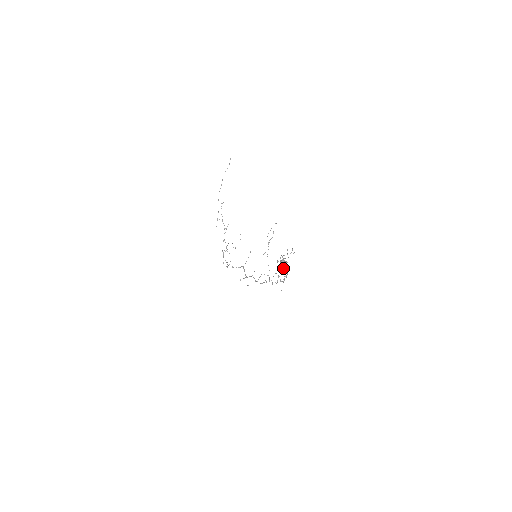
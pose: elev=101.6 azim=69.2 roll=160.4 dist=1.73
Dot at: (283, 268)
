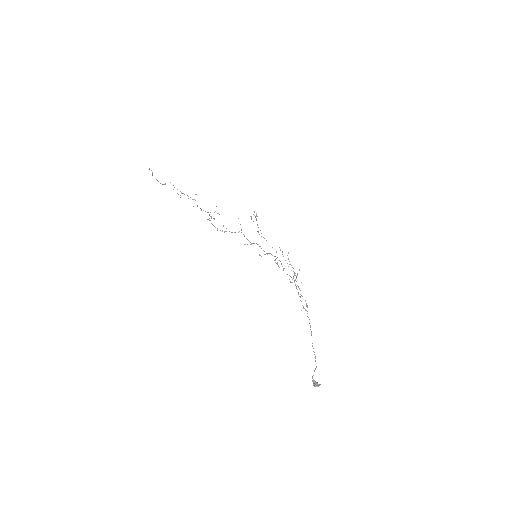
Dot at: occluded
